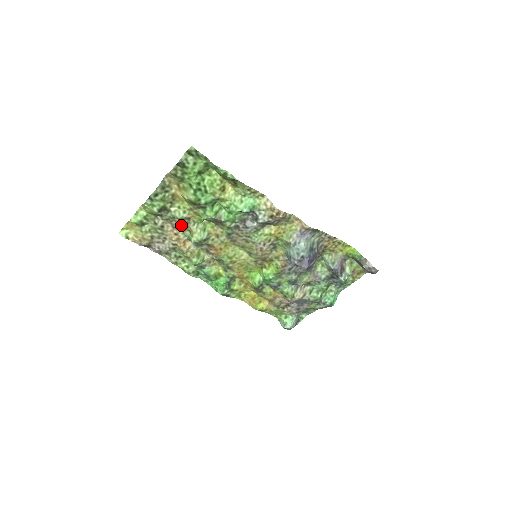
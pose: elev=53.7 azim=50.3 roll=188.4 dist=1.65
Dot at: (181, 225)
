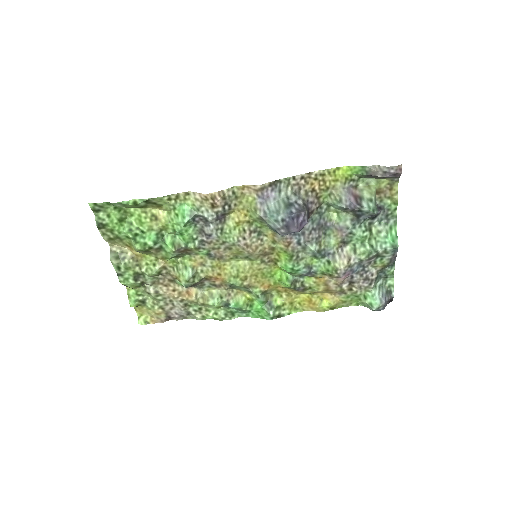
Dot at: (169, 279)
